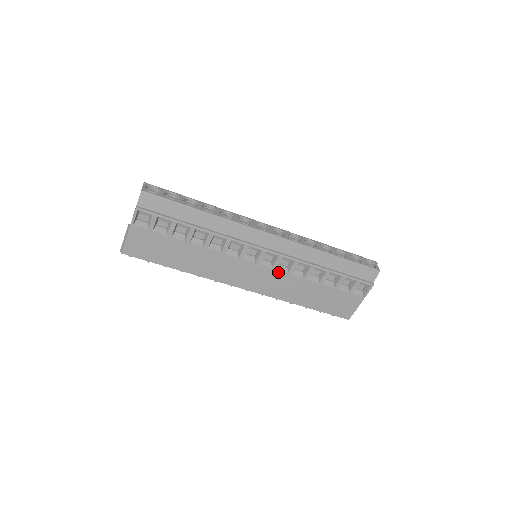
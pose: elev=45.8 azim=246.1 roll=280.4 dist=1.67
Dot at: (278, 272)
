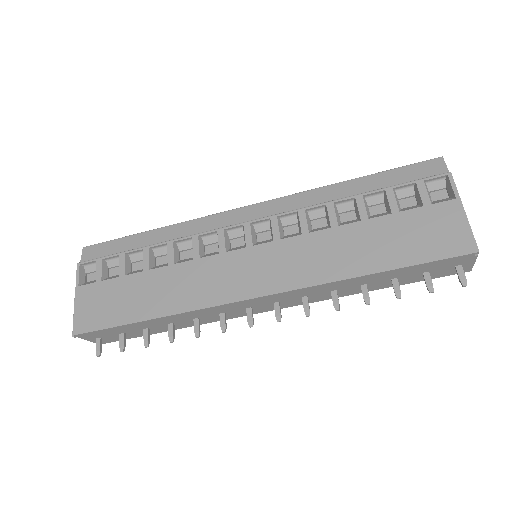
Dot at: (287, 241)
